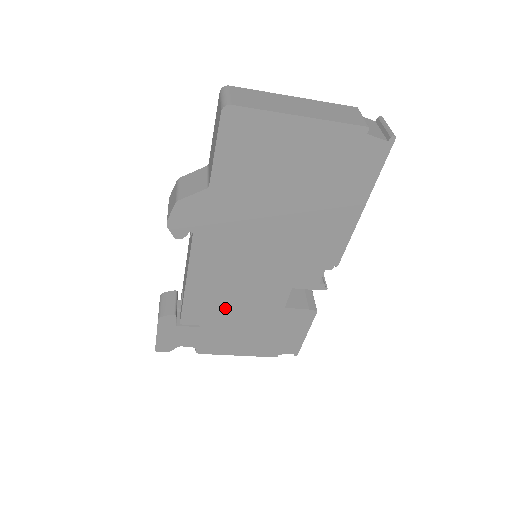
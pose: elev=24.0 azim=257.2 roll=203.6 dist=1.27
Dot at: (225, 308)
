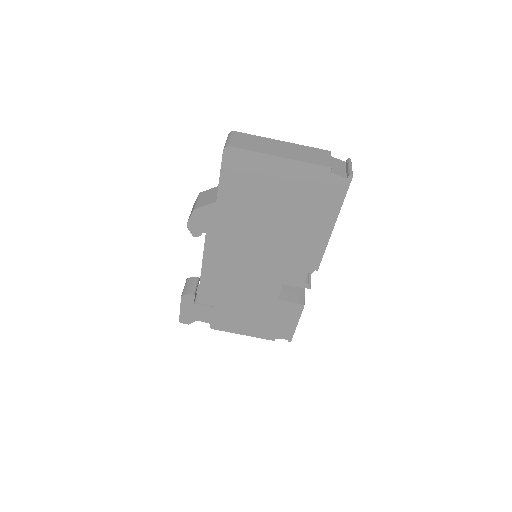
Dot at: (231, 294)
